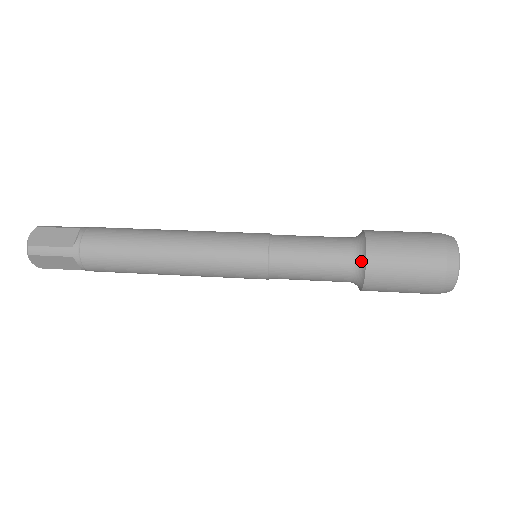
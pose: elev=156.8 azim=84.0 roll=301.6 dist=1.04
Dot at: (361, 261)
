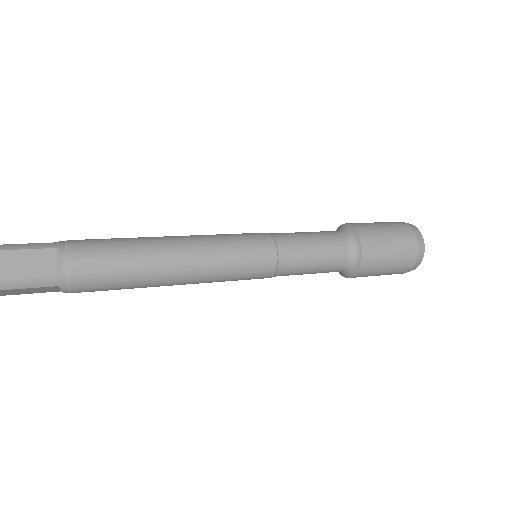
Dot at: (346, 229)
